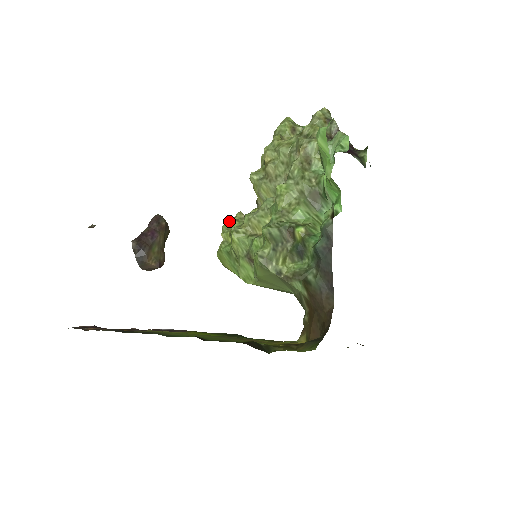
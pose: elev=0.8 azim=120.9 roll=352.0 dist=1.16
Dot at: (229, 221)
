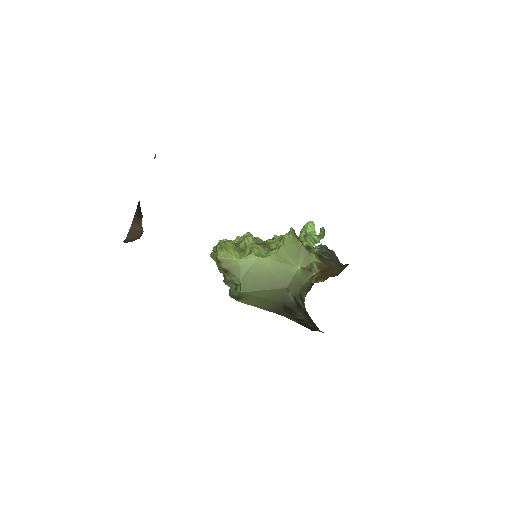
Dot at: occluded
